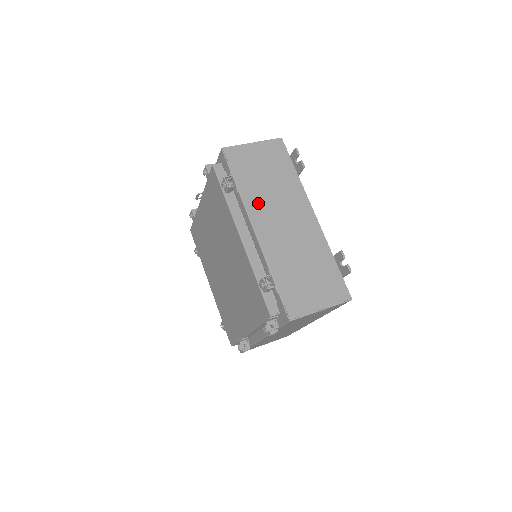
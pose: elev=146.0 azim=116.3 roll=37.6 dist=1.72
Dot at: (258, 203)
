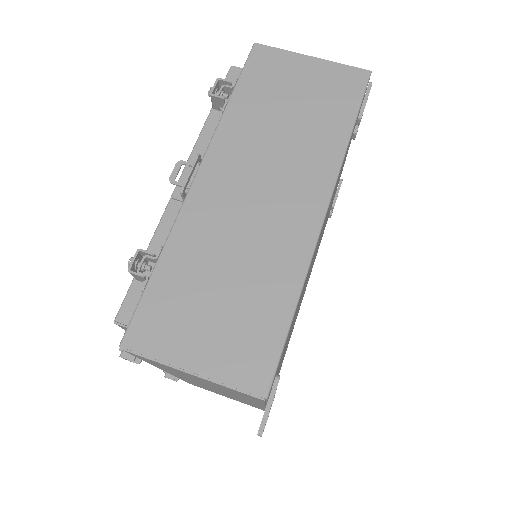
Dot at: occluded
